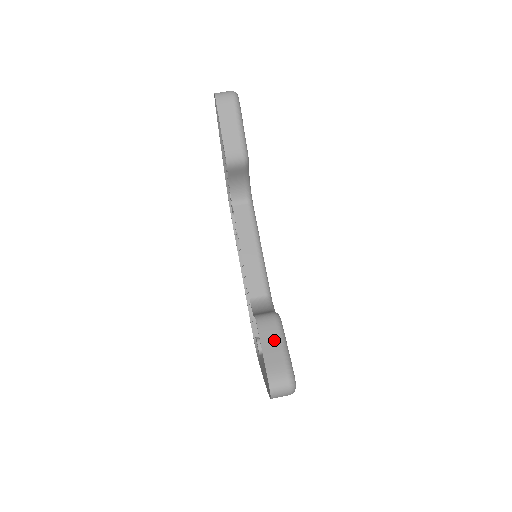
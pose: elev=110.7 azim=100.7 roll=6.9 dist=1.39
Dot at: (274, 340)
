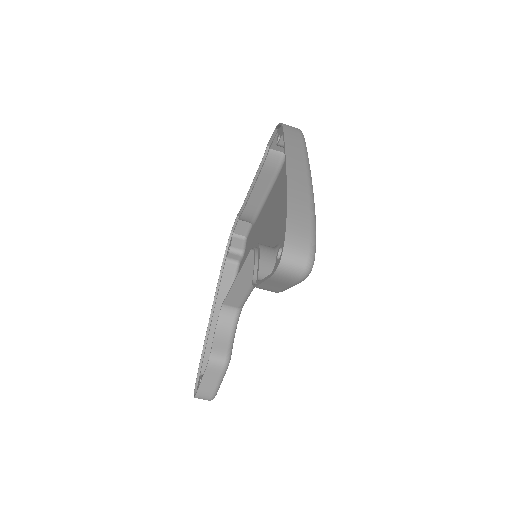
Dot at: (213, 380)
